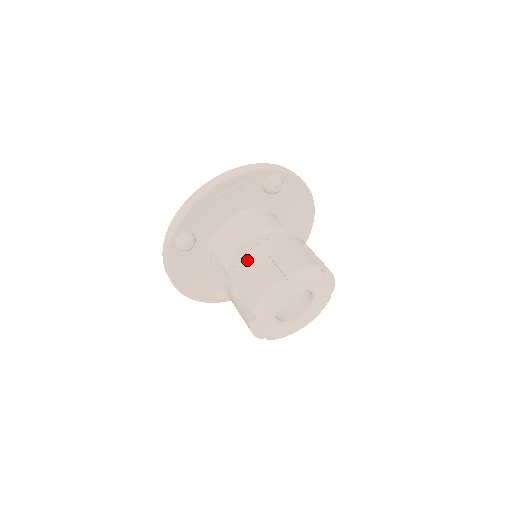
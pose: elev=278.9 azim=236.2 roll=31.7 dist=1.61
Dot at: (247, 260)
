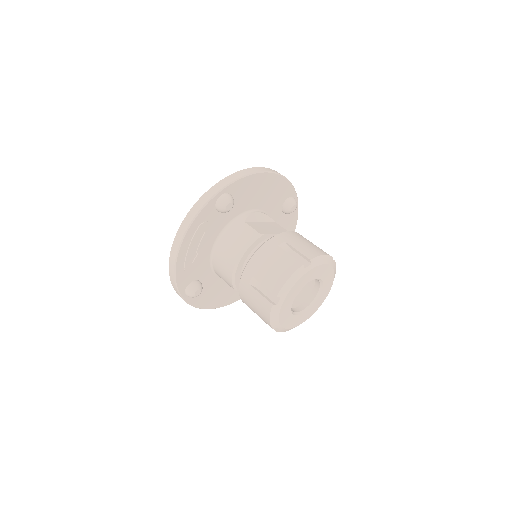
Dot at: (243, 289)
